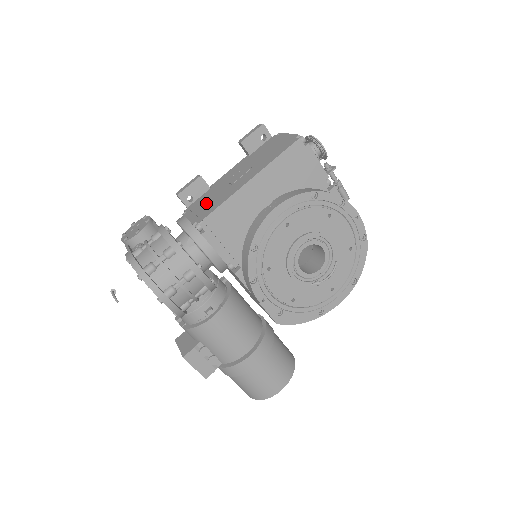
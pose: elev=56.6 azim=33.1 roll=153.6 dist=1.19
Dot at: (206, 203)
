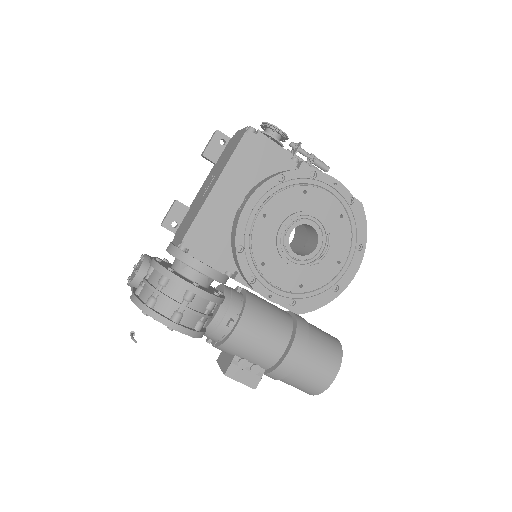
Dot at: (186, 223)
